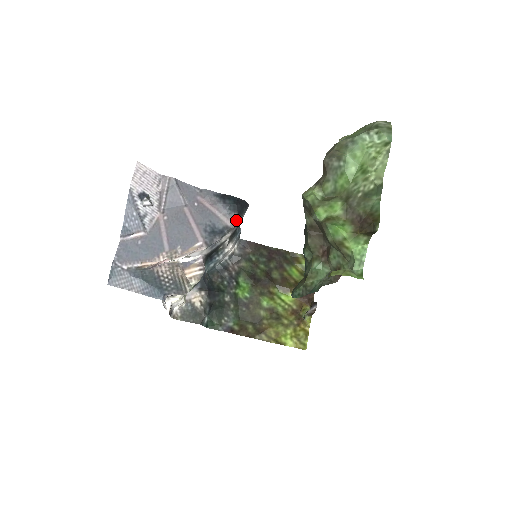
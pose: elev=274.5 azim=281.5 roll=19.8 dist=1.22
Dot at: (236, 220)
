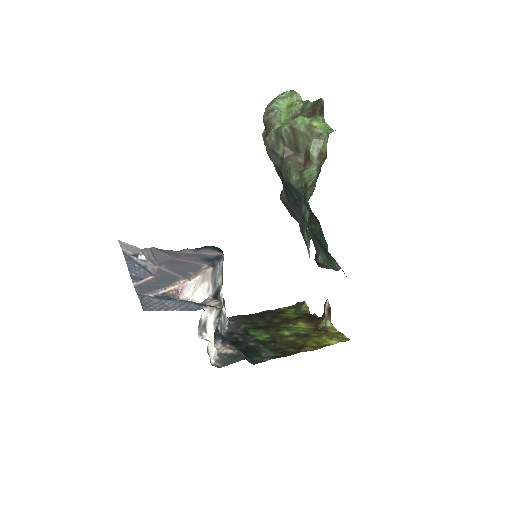
Dot at: (222, 253)
